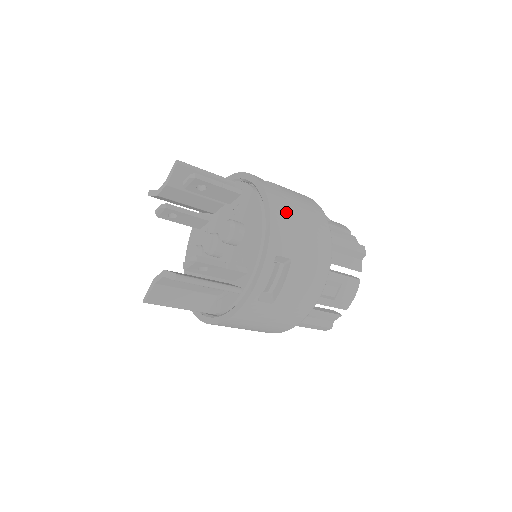
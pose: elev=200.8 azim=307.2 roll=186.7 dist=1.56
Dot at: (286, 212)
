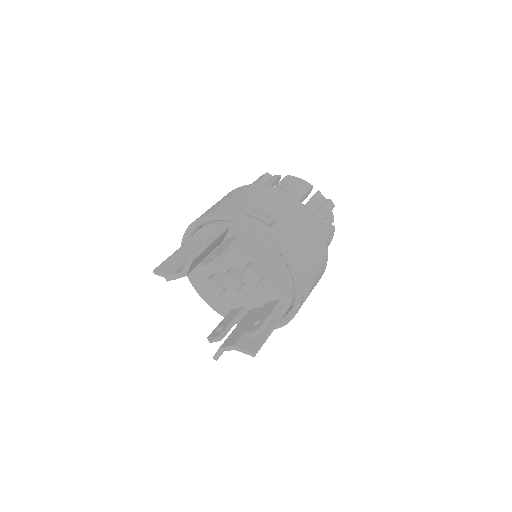
Dot at: (296, 247)
